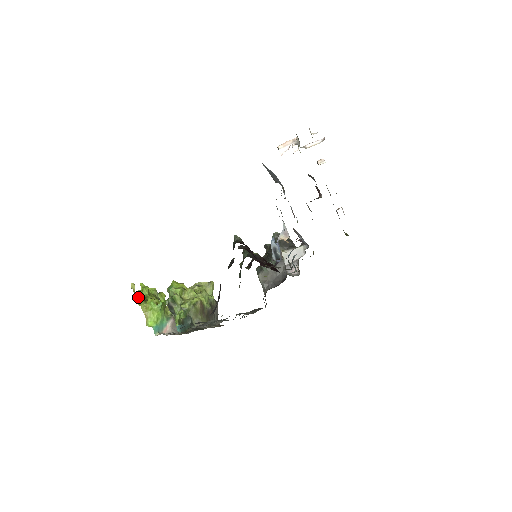
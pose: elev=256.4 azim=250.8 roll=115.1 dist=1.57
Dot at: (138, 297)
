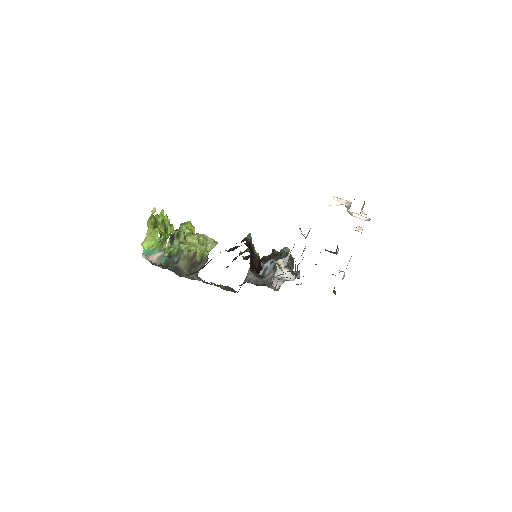
Dot at: (152, 220)
